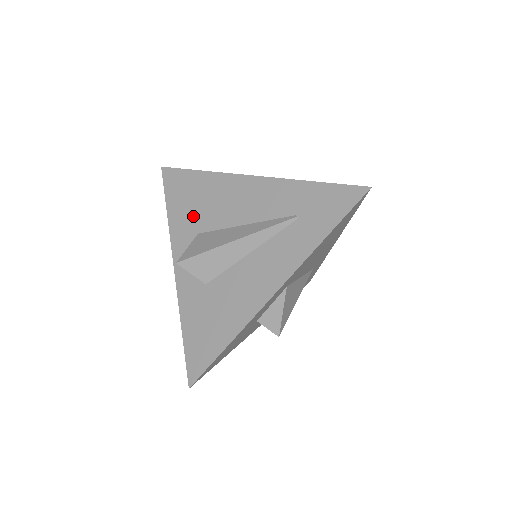
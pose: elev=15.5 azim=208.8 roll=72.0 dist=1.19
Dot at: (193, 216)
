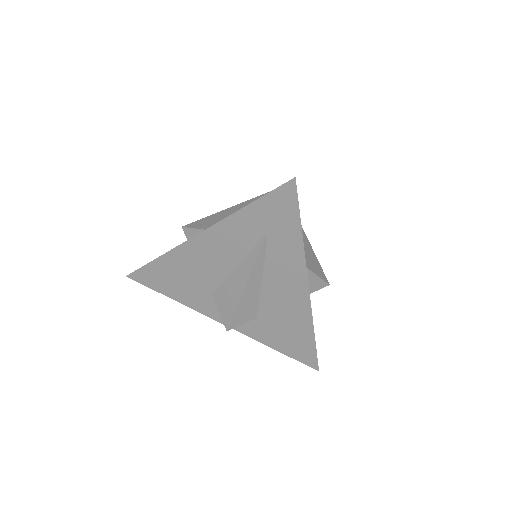
Dot at: (193, 288)
